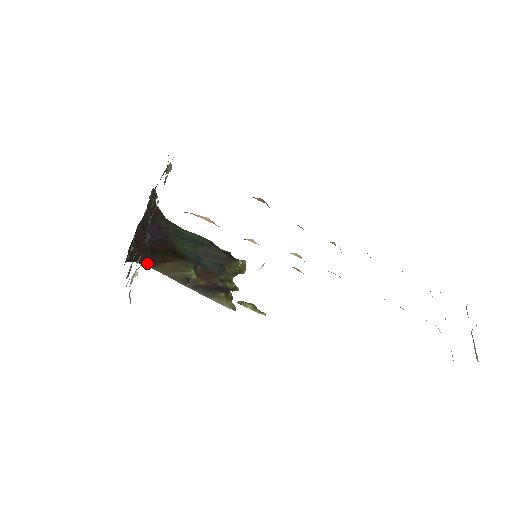
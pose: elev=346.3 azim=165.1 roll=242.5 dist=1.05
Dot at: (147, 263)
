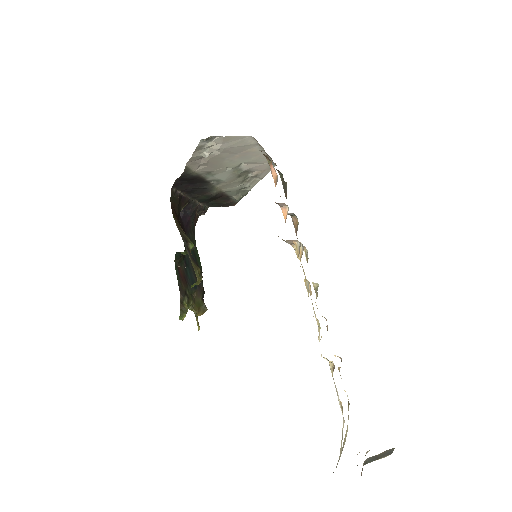
Dot at: (174, 211)
